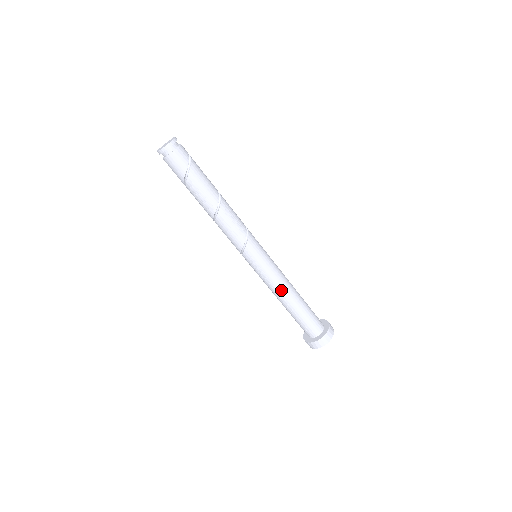
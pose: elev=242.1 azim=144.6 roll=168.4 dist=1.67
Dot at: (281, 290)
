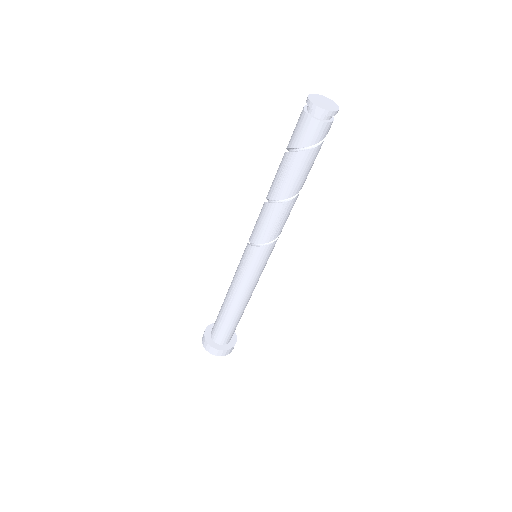
Dot at: (237, 296)
